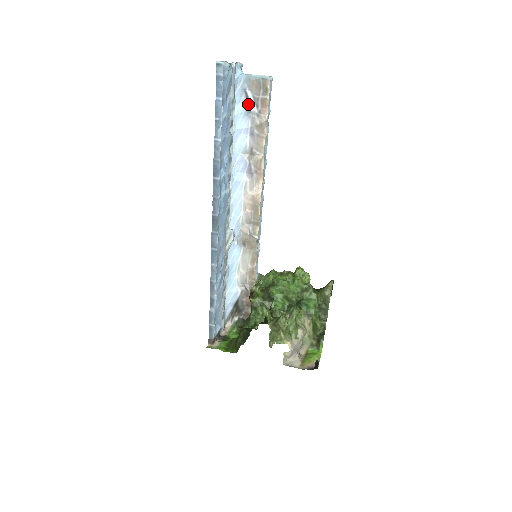
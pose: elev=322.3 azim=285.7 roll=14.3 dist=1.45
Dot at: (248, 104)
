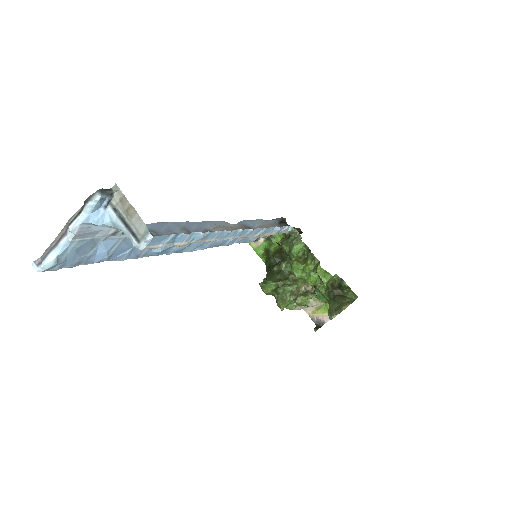
Dot at: occluded
